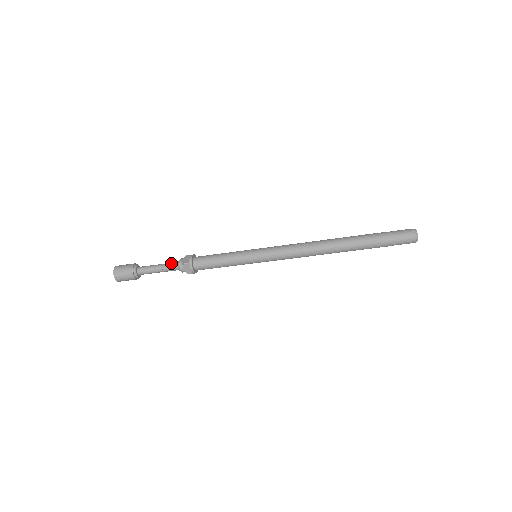
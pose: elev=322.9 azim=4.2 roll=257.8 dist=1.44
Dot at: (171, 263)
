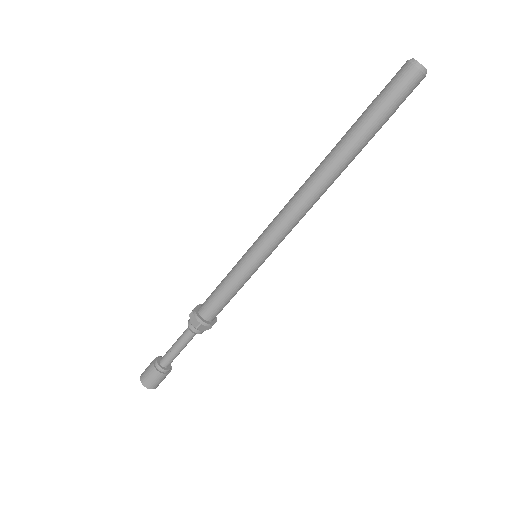
Dot at: occluded
